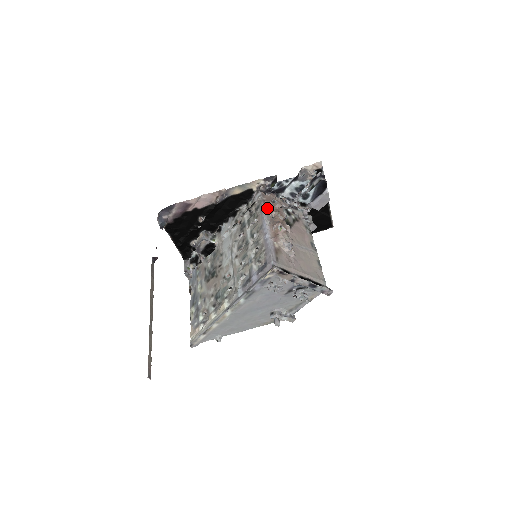
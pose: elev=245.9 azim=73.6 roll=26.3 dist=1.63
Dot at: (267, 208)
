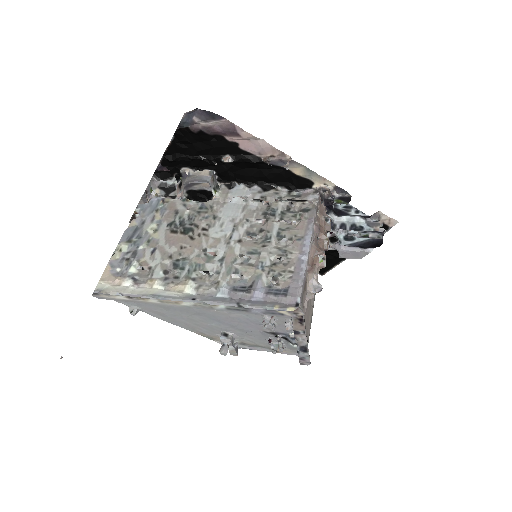
Dot at: (317, 221)
